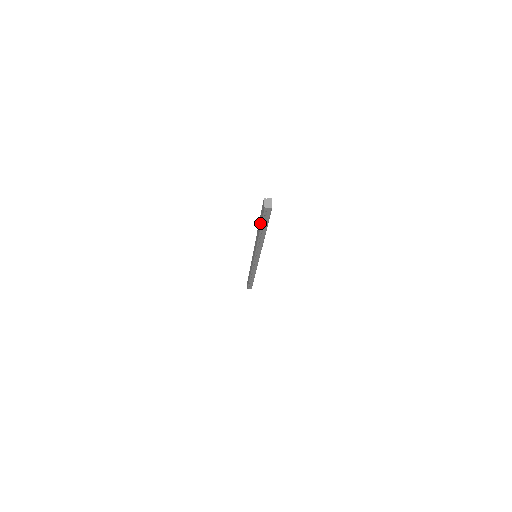
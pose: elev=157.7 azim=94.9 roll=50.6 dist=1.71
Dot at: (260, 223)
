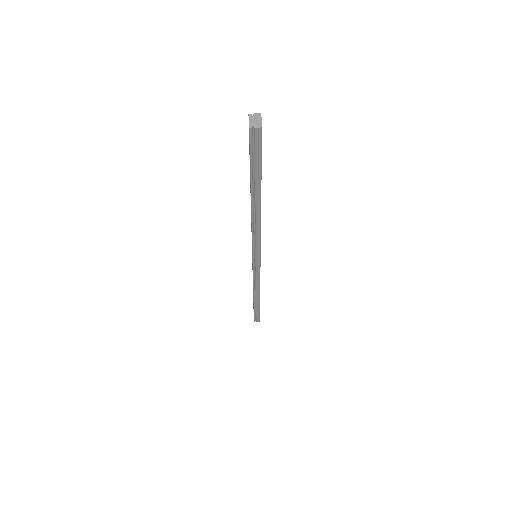
Dot at: occluded
